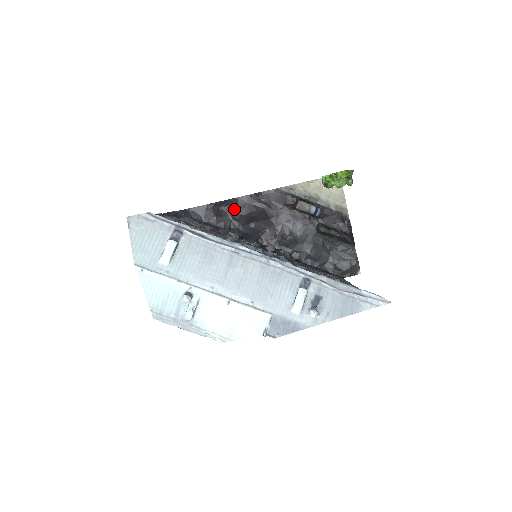
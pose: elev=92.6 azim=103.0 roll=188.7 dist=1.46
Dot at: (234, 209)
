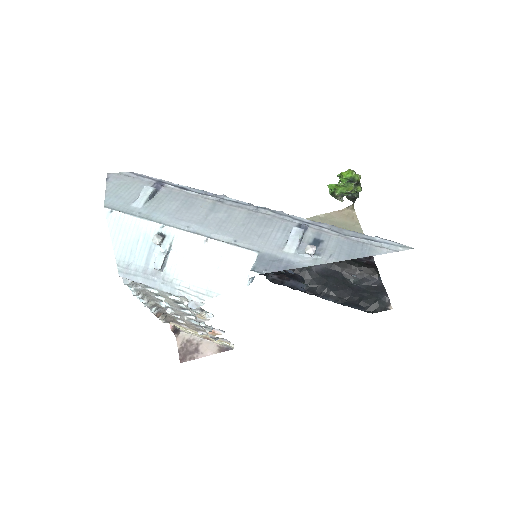
Dot at: occluded
